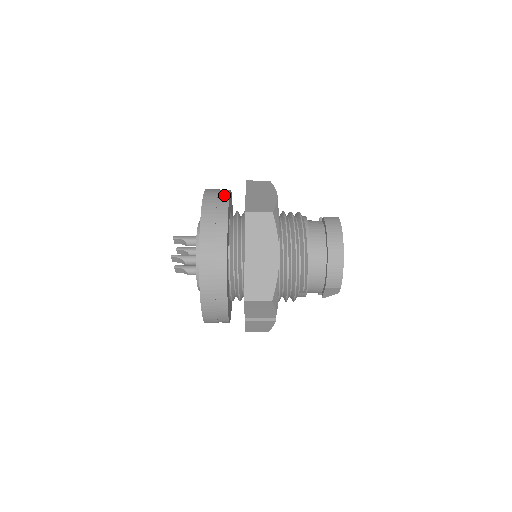
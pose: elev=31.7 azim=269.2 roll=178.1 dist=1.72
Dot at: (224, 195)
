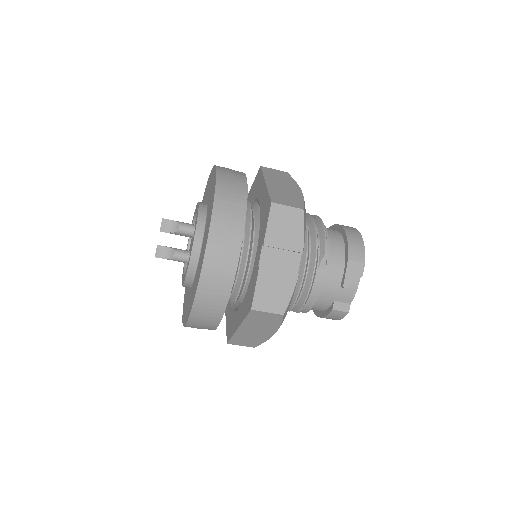
Dot at: occluded
